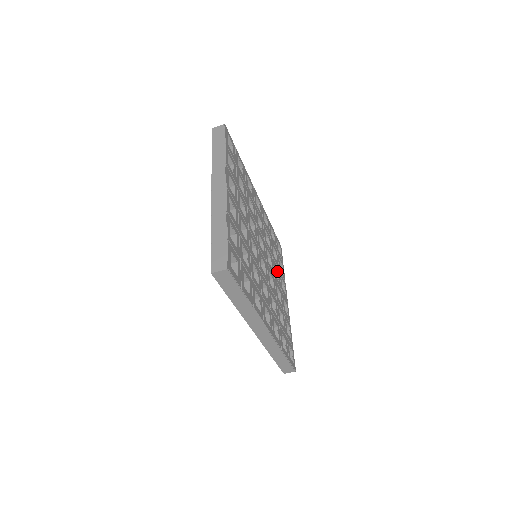
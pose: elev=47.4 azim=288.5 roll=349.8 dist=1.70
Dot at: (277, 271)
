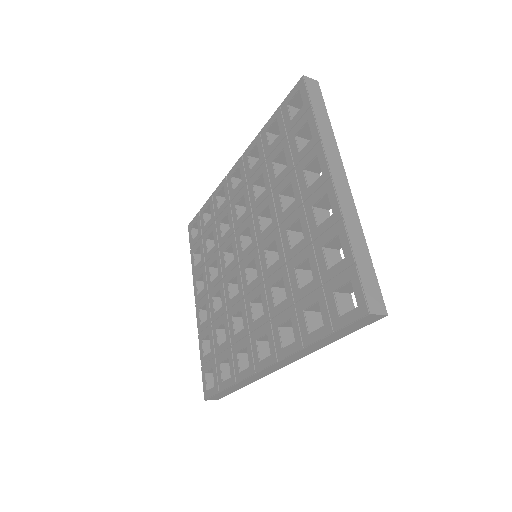
Dot at: occluded
